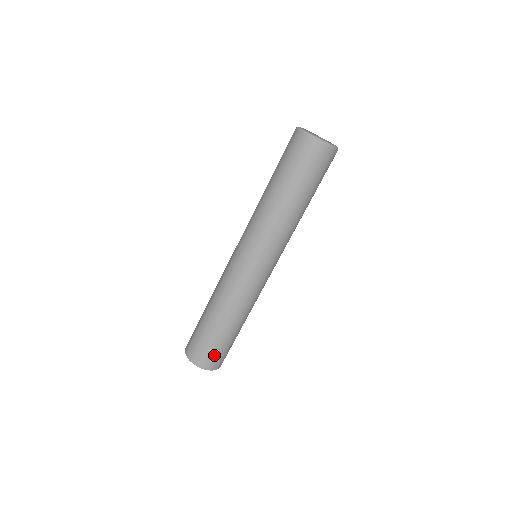
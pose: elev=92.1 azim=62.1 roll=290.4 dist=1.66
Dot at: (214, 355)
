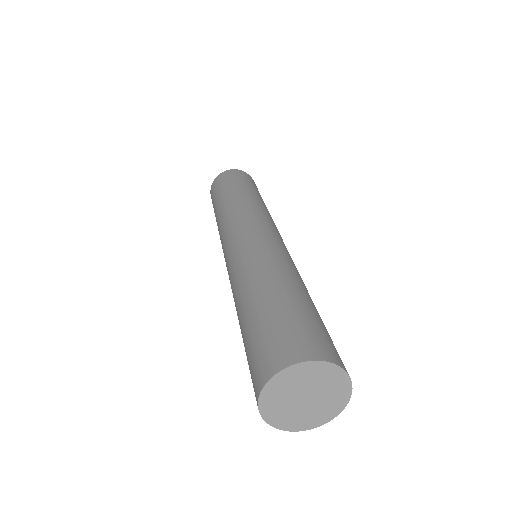
Dot at: (312, 332)
